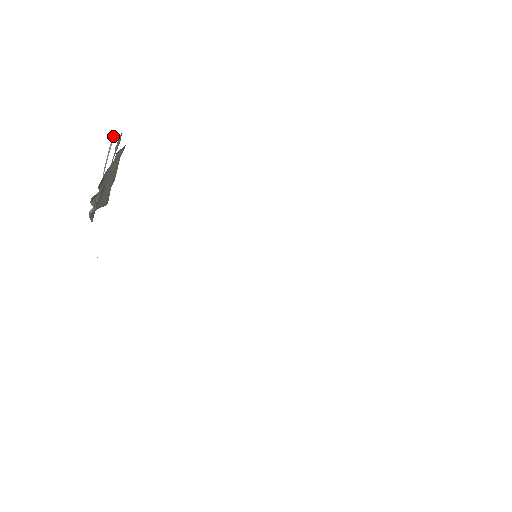
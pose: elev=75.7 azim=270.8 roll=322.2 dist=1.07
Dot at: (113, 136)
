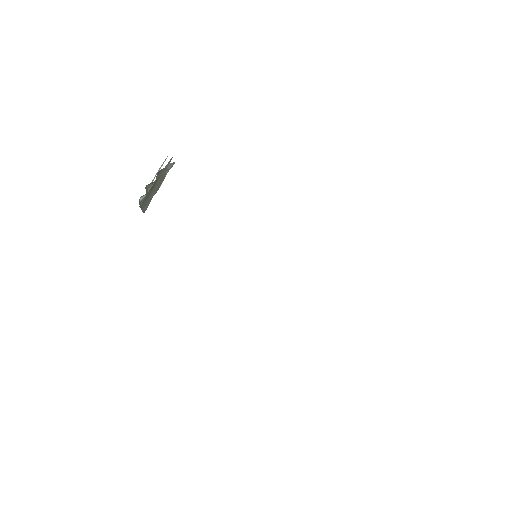
Dot at: (165, 160)
